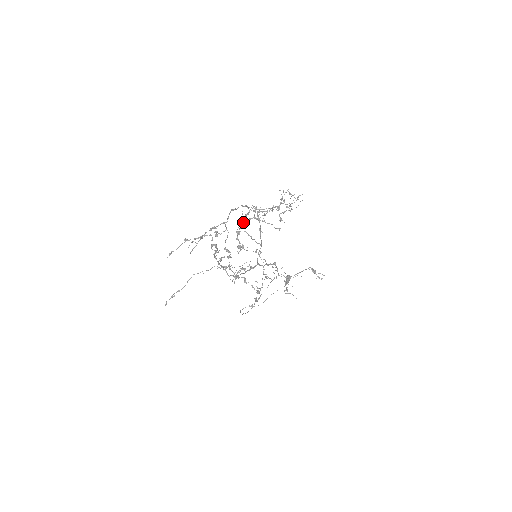
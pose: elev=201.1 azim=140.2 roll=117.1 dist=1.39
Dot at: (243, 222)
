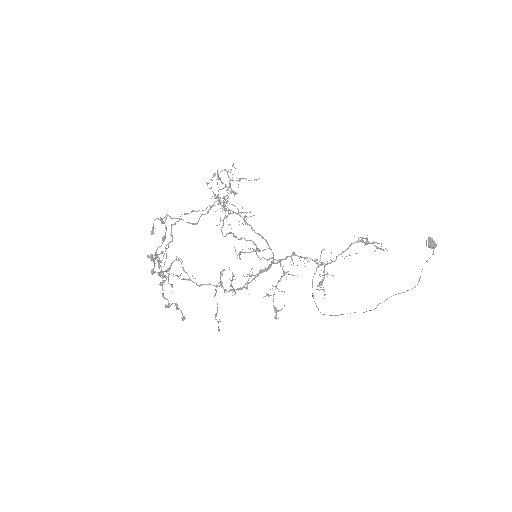
Dot at: (163, 239)
